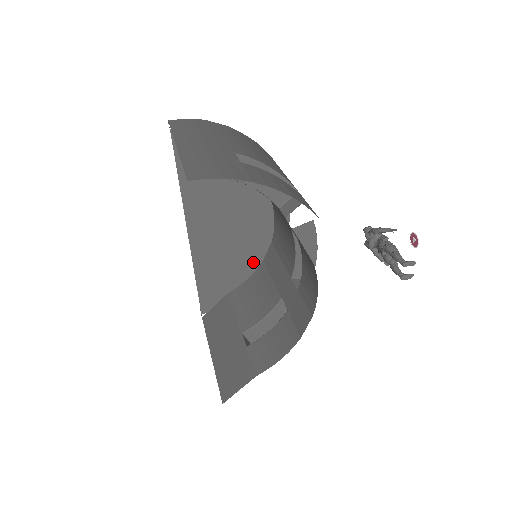
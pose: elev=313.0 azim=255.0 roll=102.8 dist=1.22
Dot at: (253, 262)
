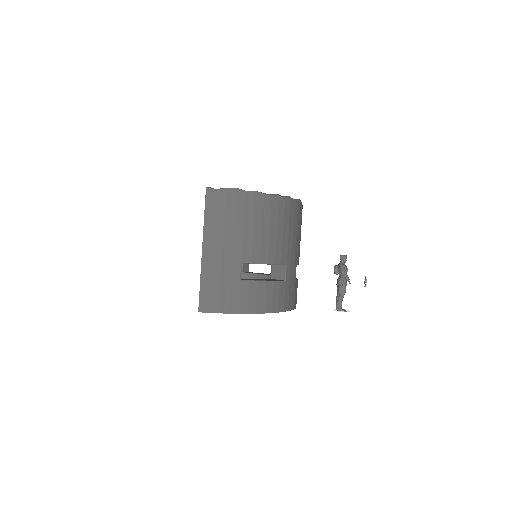
Dot at: occluded
